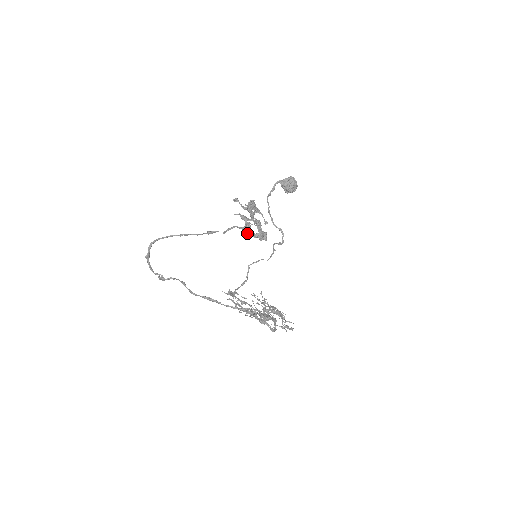
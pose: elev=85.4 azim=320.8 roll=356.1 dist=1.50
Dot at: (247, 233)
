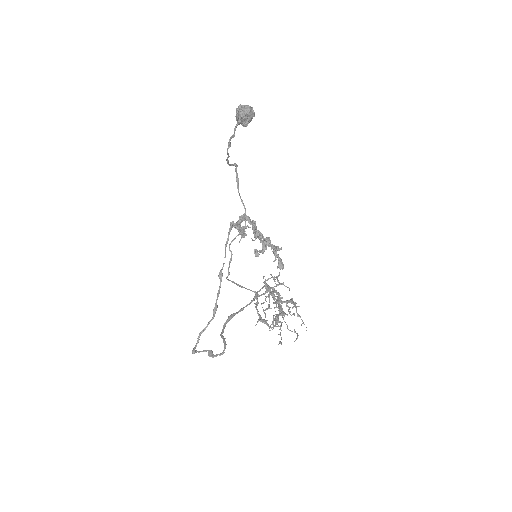
Dot at: occluded
